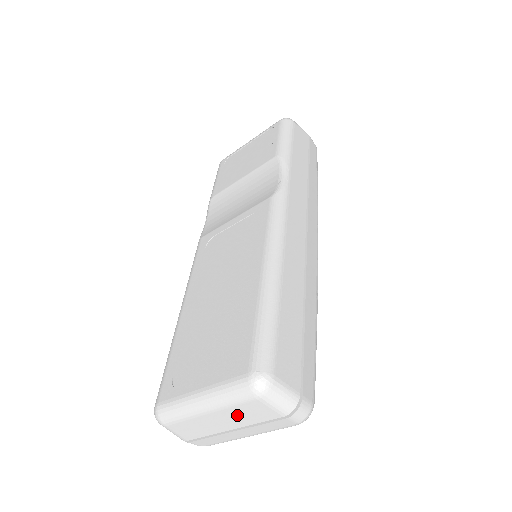
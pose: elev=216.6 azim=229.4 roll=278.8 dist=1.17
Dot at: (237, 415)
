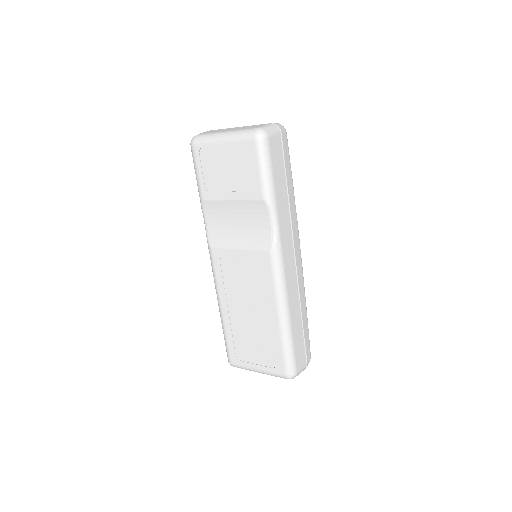
Dot at: occluded
